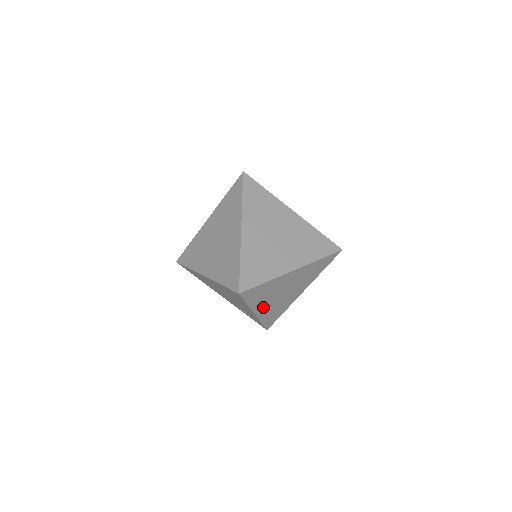
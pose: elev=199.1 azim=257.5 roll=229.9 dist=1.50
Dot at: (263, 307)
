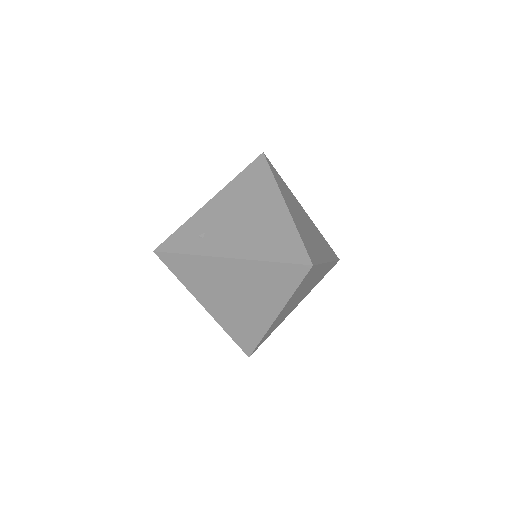
Dot at: (296, 304)
